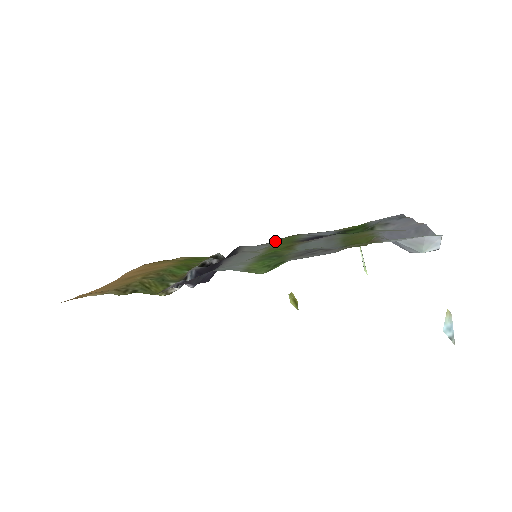
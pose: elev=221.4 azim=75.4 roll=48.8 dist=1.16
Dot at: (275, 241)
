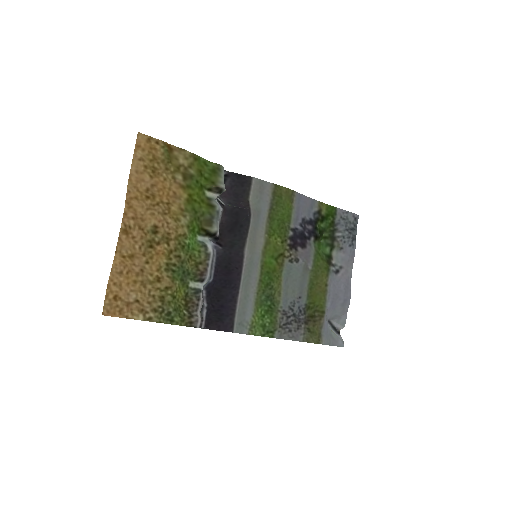
Dot at: (273, 195)
